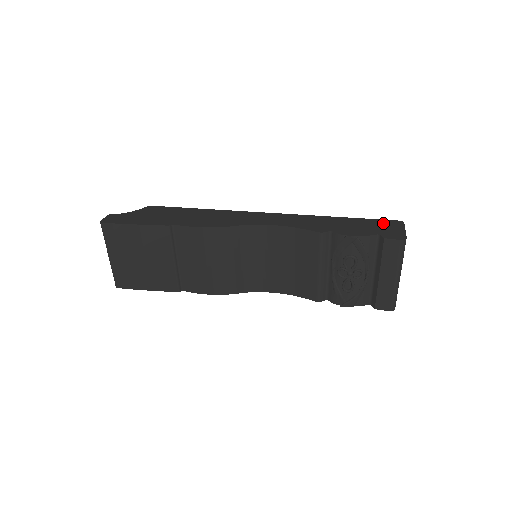
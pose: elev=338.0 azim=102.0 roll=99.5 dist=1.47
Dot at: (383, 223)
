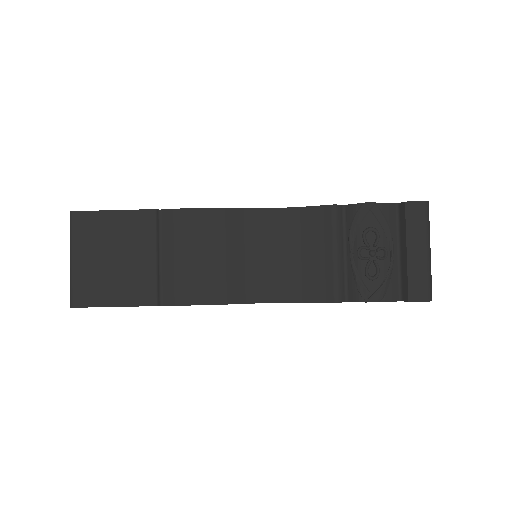
Dot at: occluded
